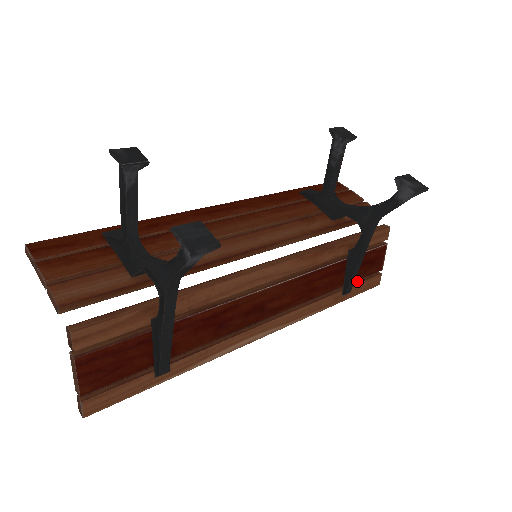
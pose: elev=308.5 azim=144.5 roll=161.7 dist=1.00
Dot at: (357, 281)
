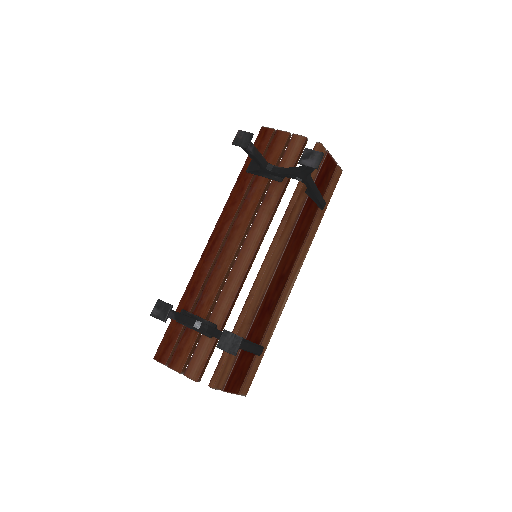
Dot at: (325, 190)
